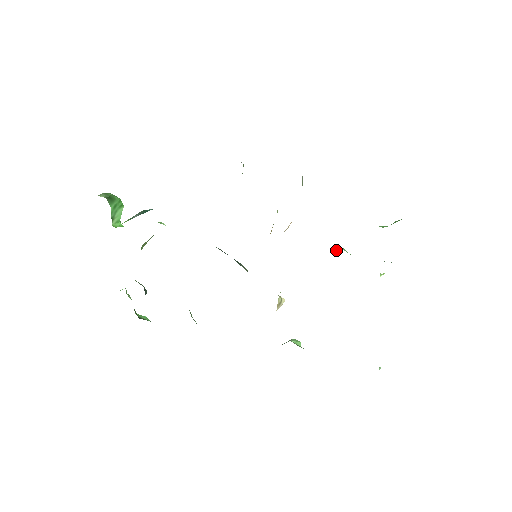
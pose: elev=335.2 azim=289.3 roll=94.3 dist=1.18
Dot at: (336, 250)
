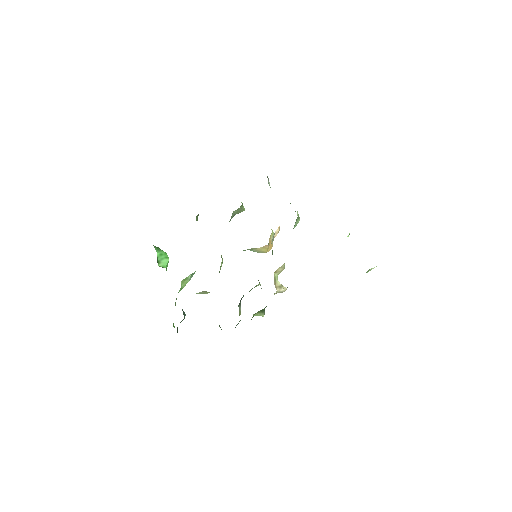
Dot at: occluded
